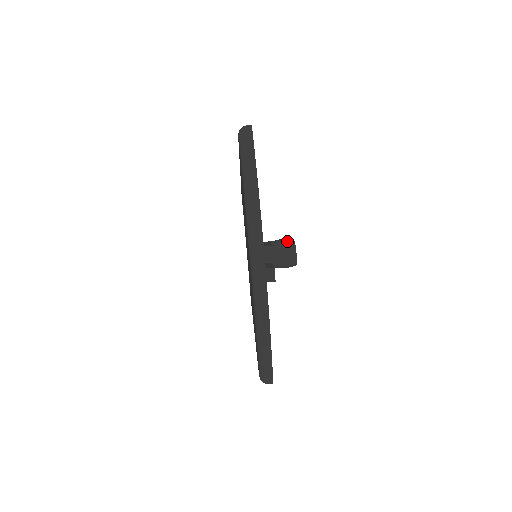
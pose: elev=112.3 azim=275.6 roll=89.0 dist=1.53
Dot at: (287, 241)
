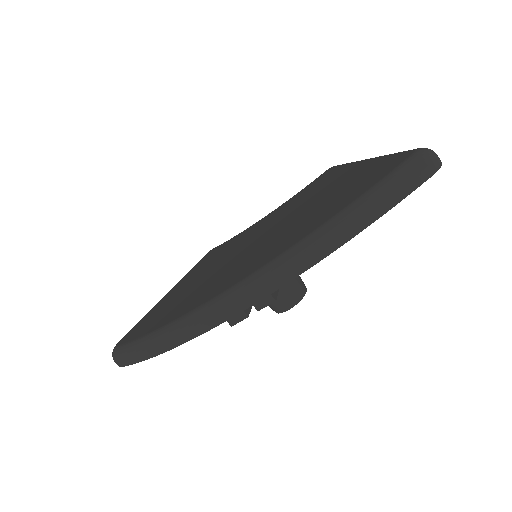
Dot at: (299, 287)
